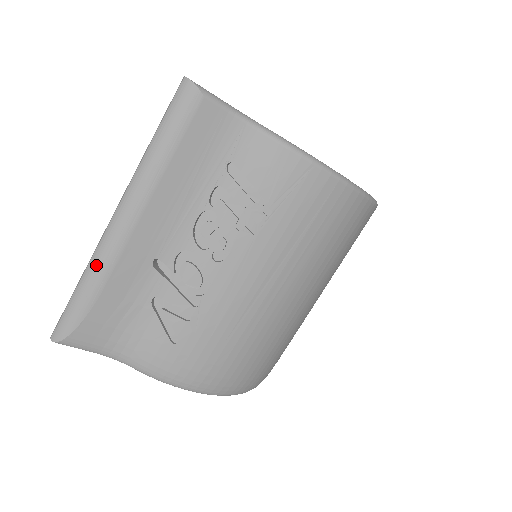
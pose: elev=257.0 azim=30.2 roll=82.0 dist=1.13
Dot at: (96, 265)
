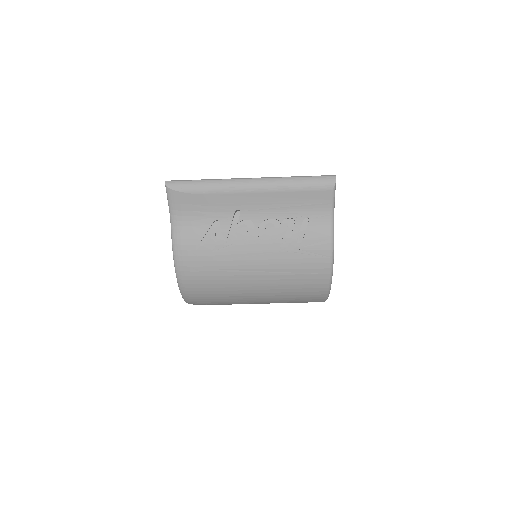
Dot at: (221, 184)
